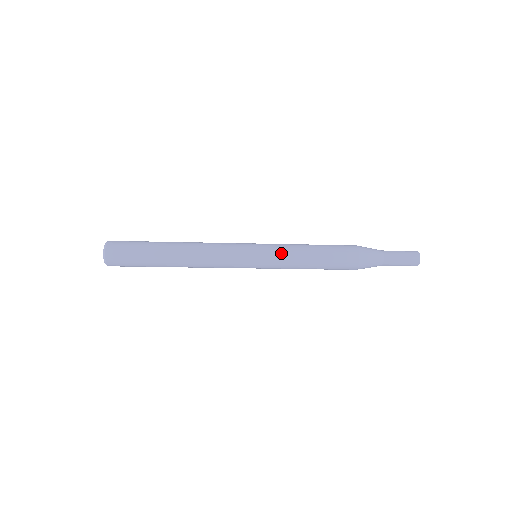
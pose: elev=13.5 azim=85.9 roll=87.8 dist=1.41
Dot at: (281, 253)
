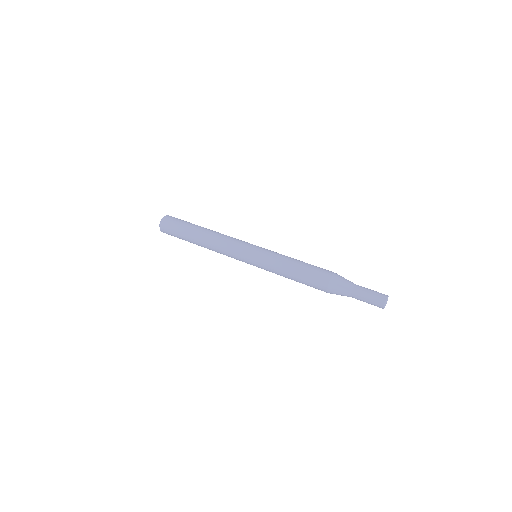
Dot at: (269, 262)
